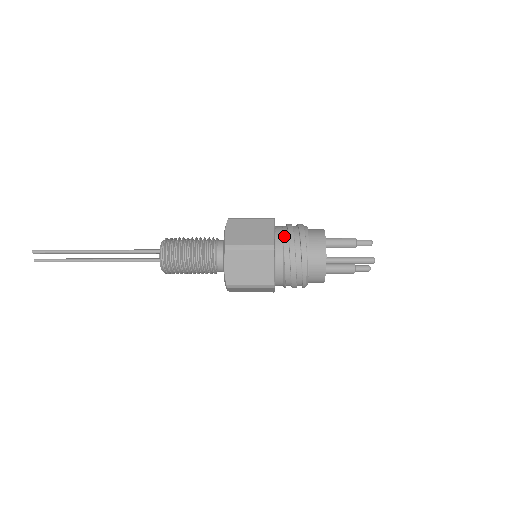
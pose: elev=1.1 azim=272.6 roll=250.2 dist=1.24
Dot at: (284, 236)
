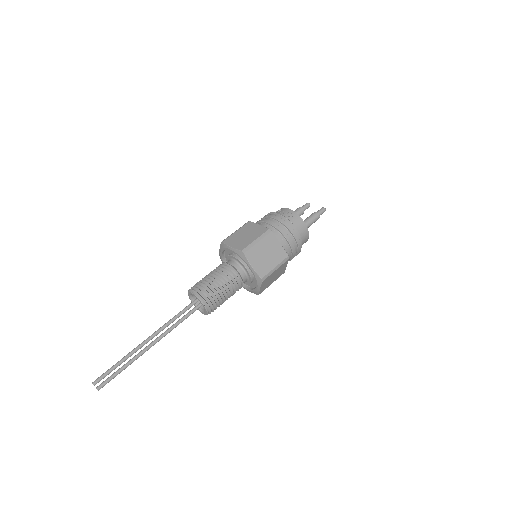
Dot at: (289, 259)
